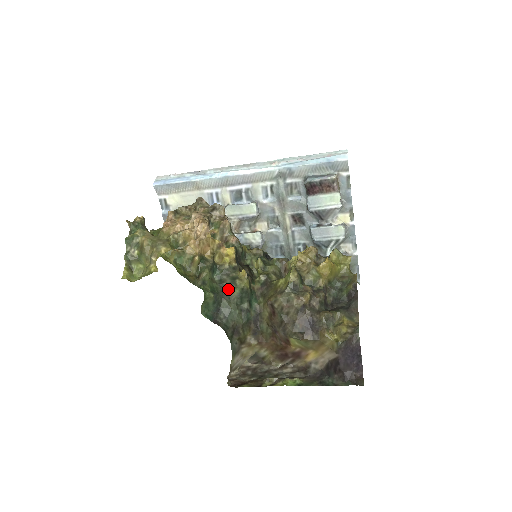
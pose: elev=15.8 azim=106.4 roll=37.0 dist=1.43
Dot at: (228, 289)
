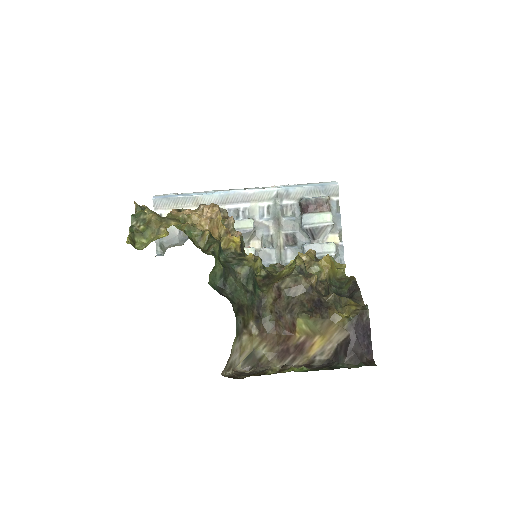
Dot at: (235, 268)
